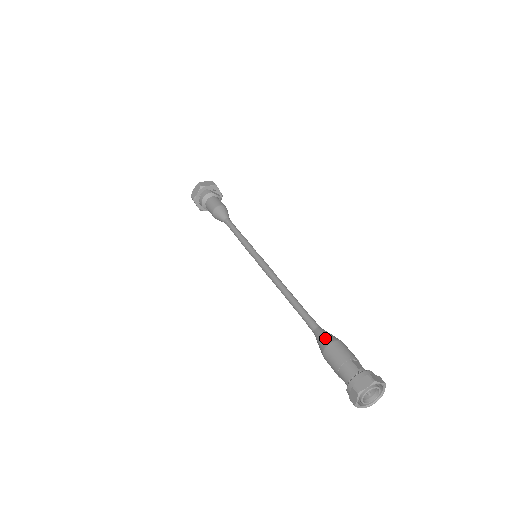
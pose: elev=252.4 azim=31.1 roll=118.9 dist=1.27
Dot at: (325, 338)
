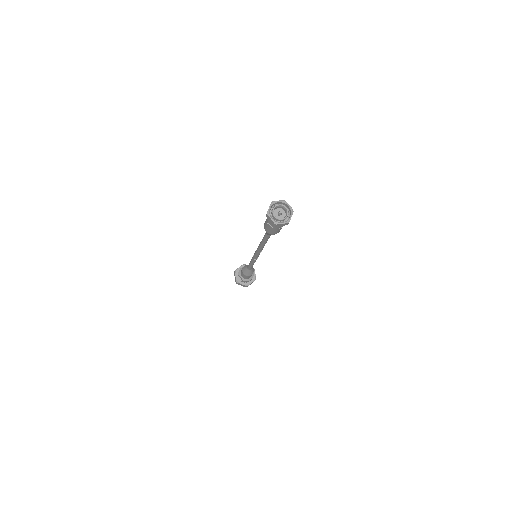
Dot at: occluded
